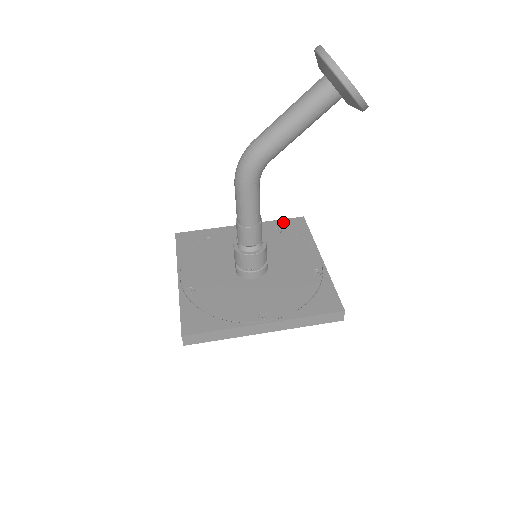
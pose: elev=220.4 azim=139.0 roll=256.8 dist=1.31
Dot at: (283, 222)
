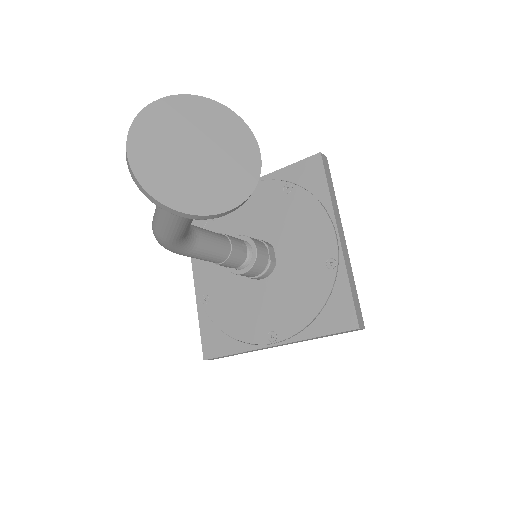
Dot at: (294, 169)
